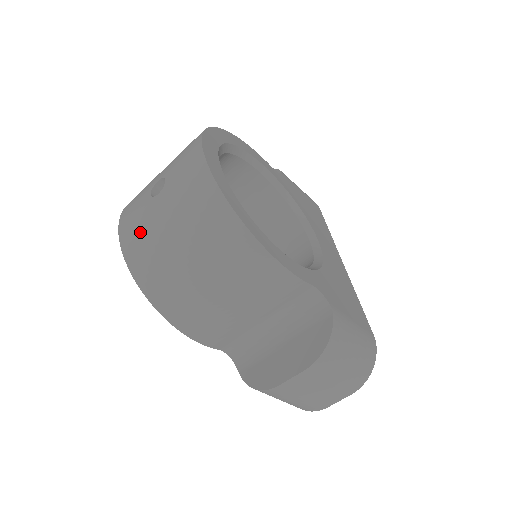
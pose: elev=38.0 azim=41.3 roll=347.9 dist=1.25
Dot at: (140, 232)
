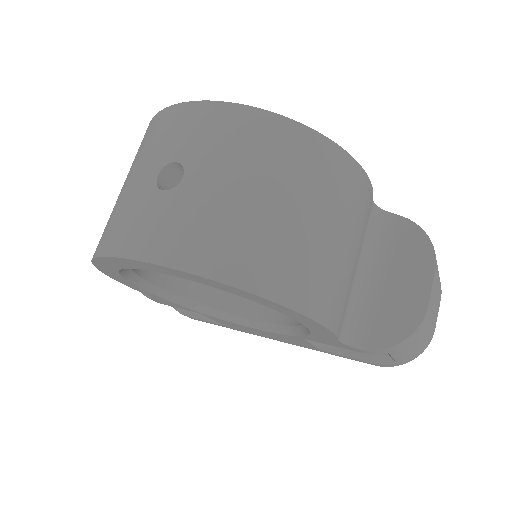
Dot at: (198, 228)
